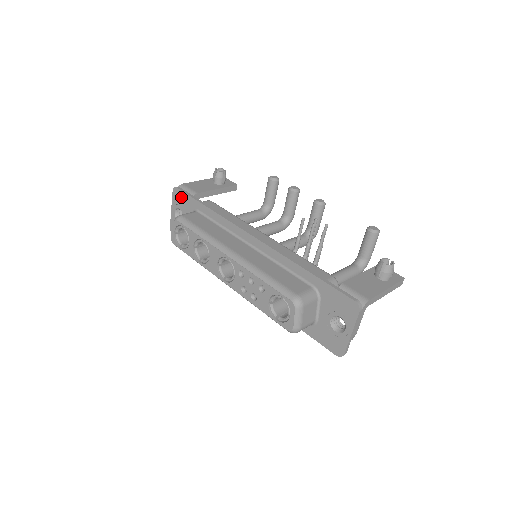
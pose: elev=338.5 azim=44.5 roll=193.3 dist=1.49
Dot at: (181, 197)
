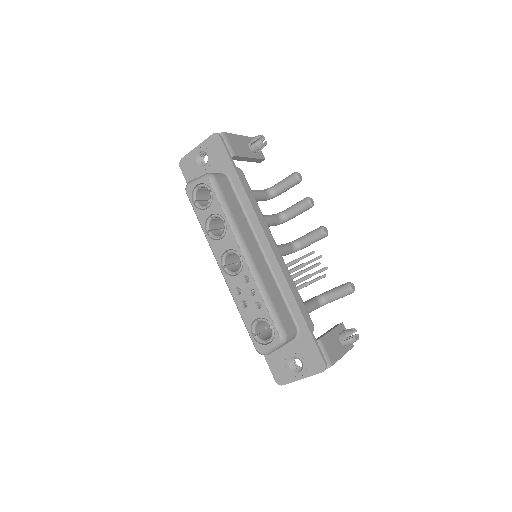
Dot at: (218, 148)
